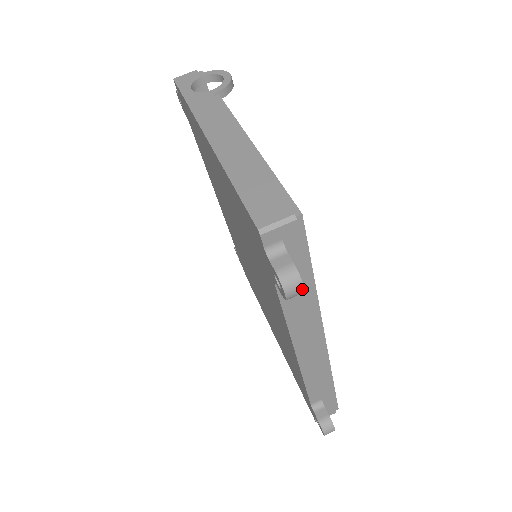
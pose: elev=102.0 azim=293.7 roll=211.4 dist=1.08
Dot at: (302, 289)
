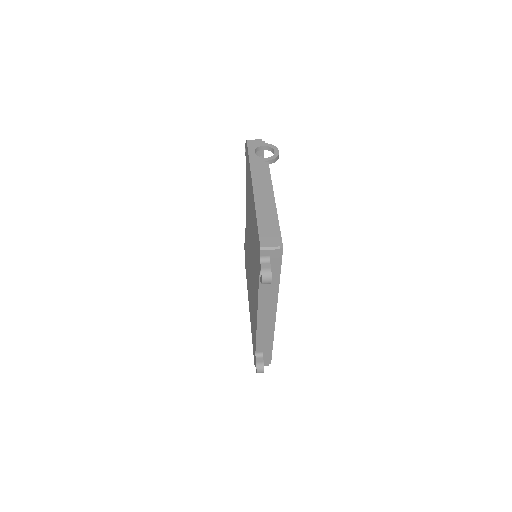
Dot at: (270, 282)
